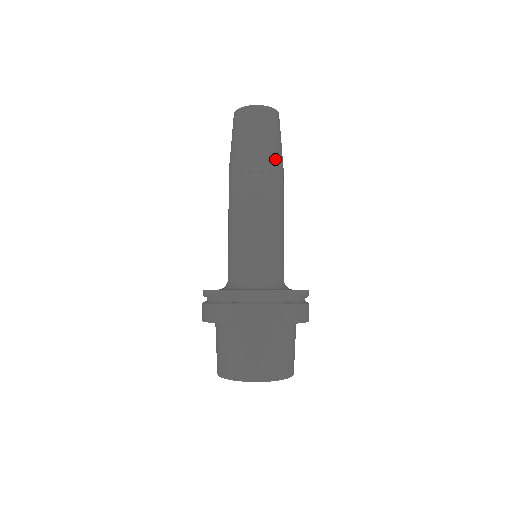
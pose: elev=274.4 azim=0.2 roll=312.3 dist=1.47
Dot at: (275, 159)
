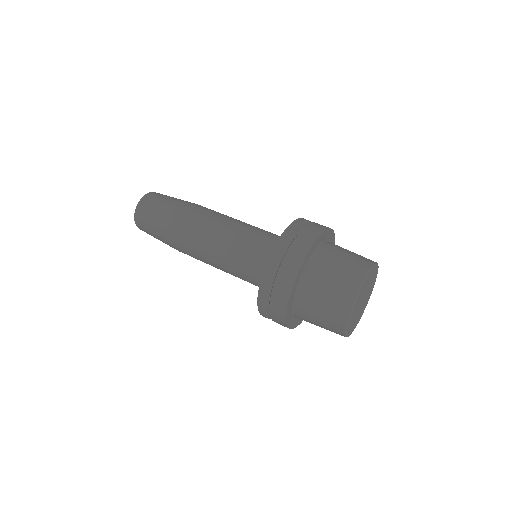
Dot at: (190, 203)
